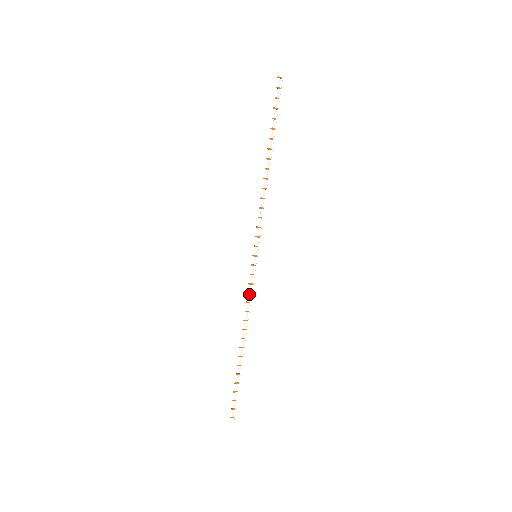
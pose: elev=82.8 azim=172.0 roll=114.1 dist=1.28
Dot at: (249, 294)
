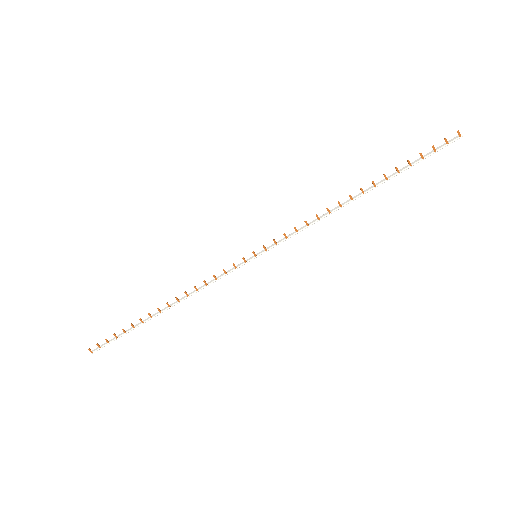
Dot at: (215, 278)
